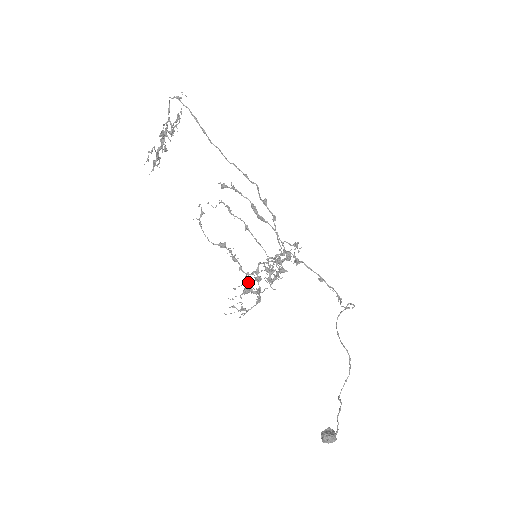
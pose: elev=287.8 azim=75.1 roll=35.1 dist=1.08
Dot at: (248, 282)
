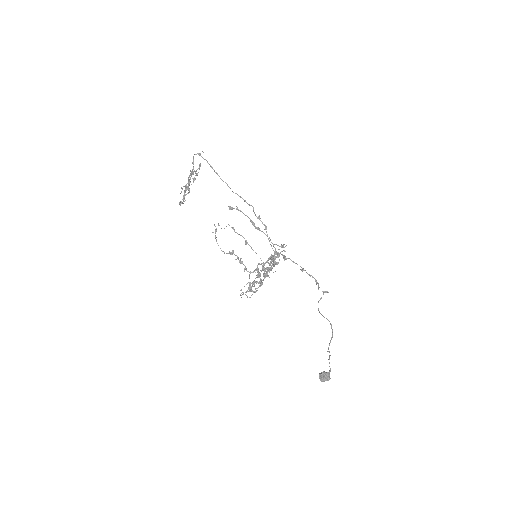
Dot at: occluded
